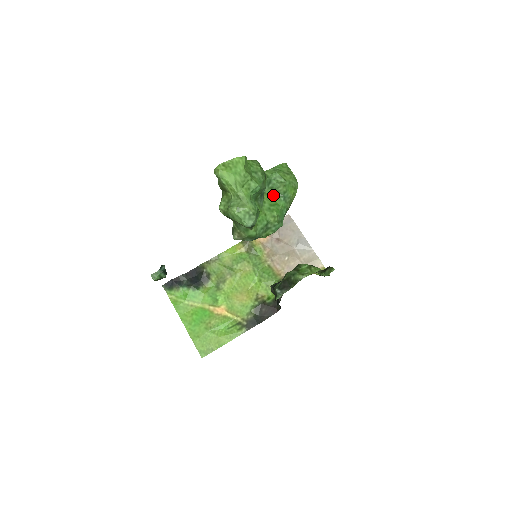
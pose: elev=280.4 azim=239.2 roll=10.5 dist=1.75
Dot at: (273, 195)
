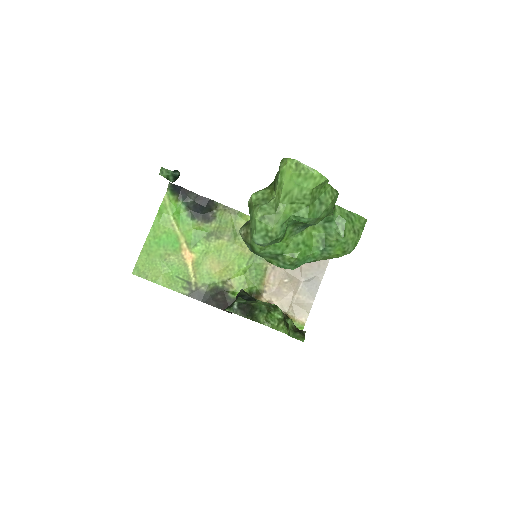
Dot at: (318, 235)
